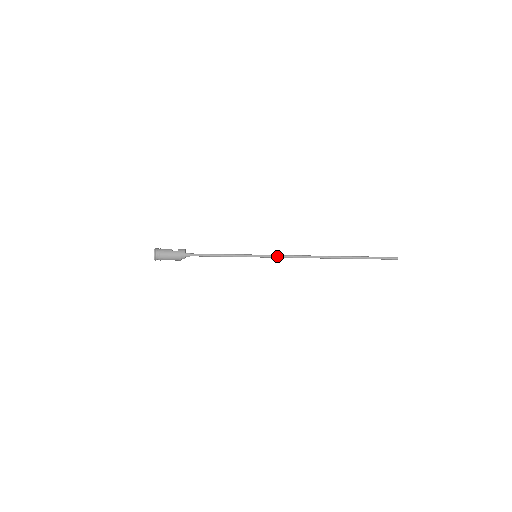
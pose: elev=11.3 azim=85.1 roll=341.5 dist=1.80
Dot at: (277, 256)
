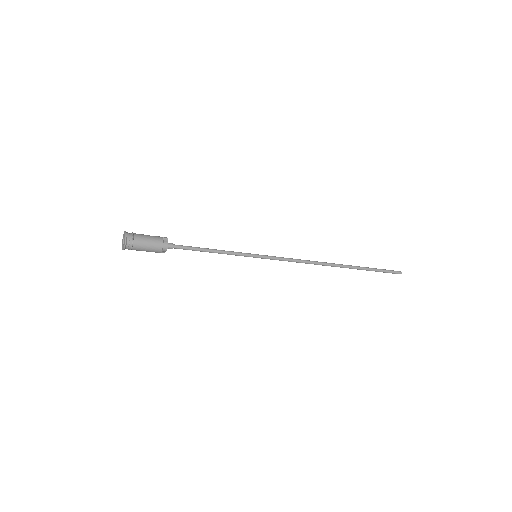
Dot at: (281, 257)
